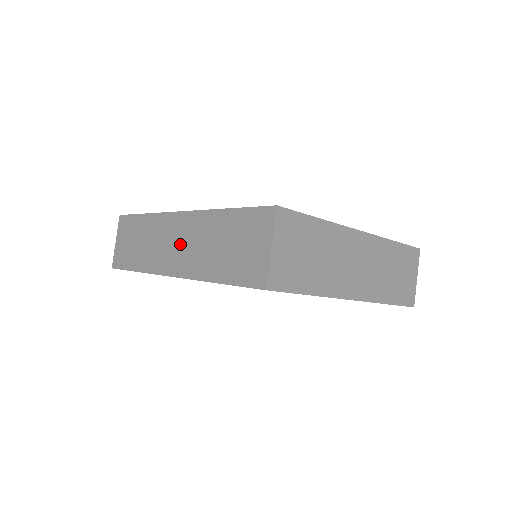
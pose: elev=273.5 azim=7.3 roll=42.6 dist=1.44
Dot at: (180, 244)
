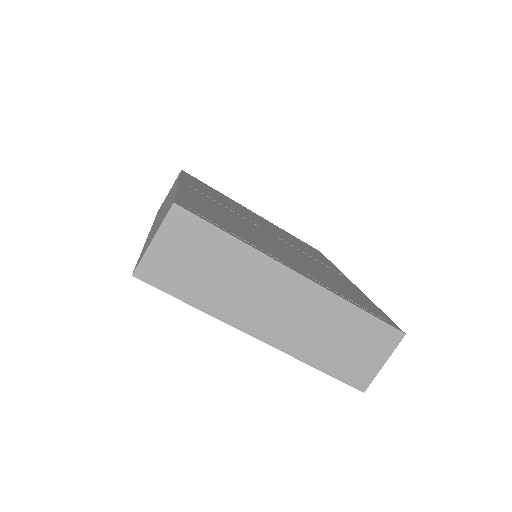
Dot at: (162, 210)
